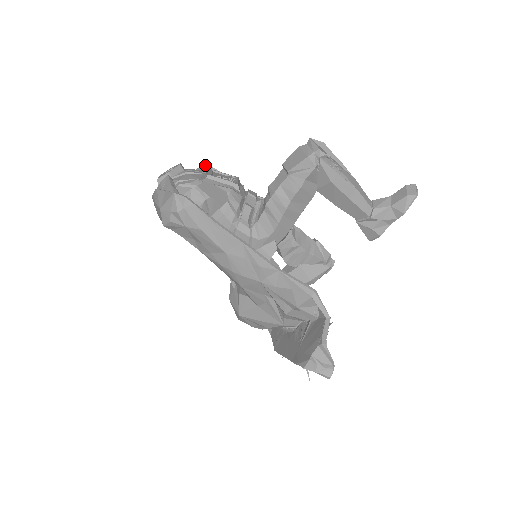
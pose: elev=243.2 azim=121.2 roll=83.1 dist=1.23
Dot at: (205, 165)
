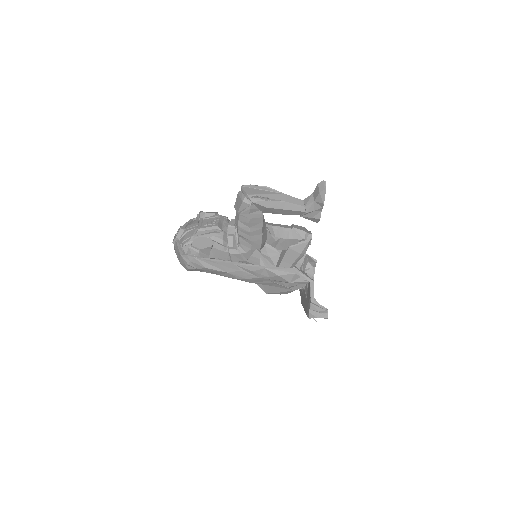
Dot at: (200, 212)
